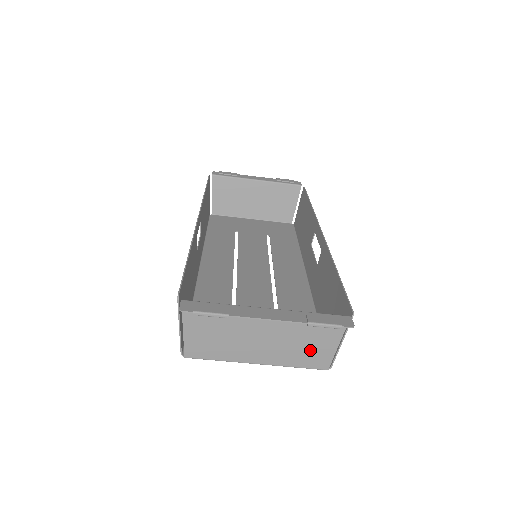
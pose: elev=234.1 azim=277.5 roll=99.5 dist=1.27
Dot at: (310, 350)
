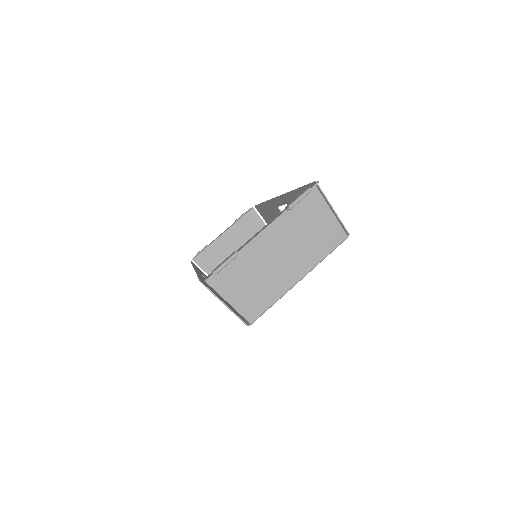
Dot at: (319, 234)
